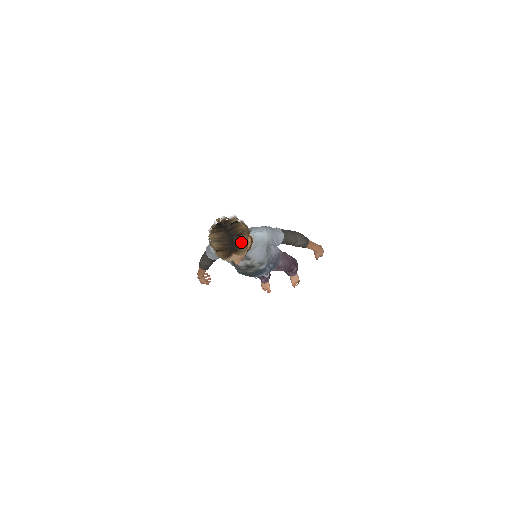
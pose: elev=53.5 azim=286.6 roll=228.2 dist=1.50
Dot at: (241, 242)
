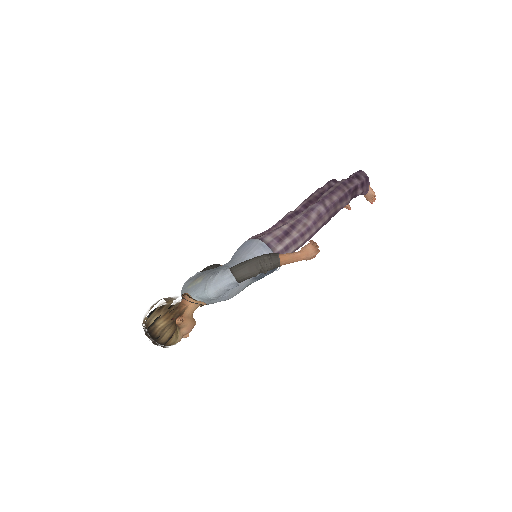
Dot at: (165, 341)
